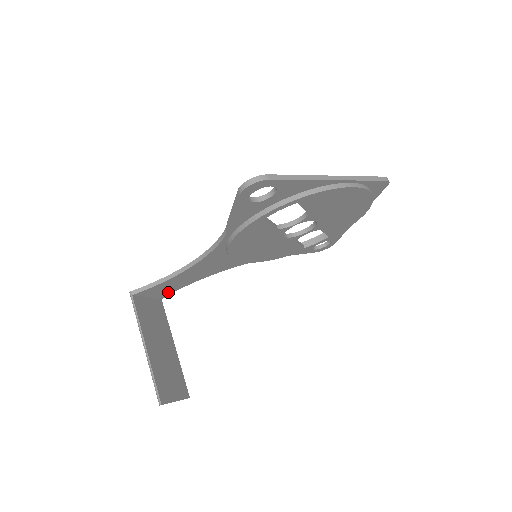
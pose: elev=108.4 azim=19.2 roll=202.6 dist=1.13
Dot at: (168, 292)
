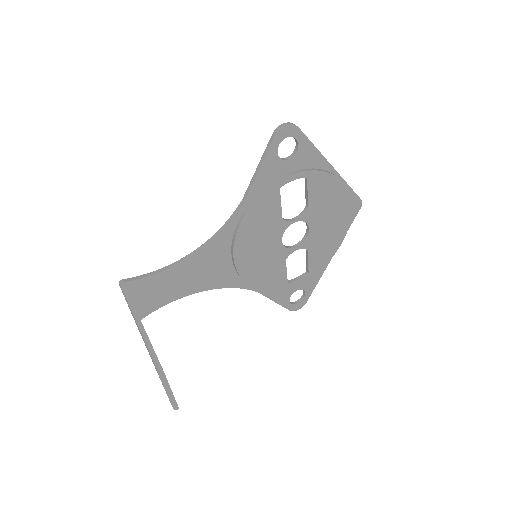
Dot at: (153, 305)
